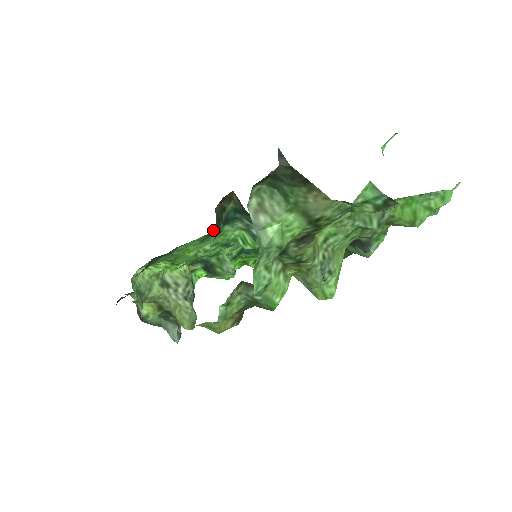
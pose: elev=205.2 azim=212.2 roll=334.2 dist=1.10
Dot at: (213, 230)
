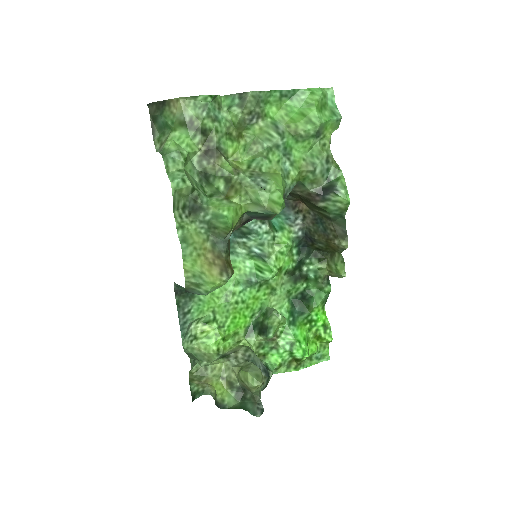
Dot at: occluded
